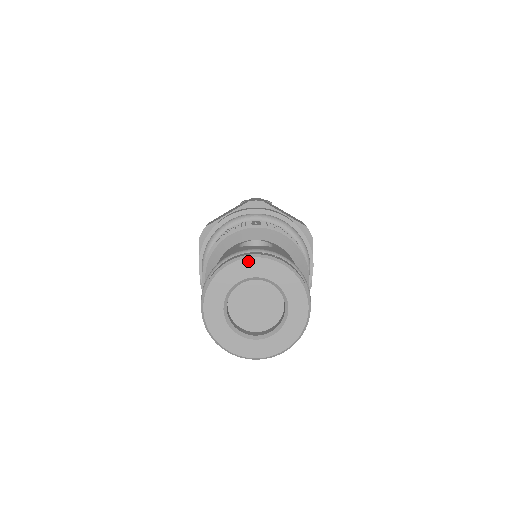
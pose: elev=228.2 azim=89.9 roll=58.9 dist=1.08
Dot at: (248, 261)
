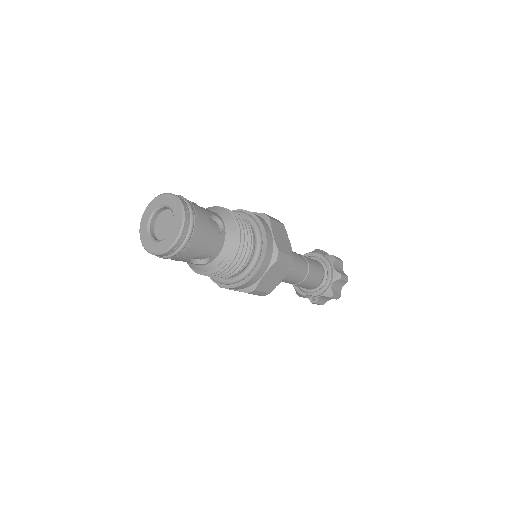
Dot at: (153, 201)
